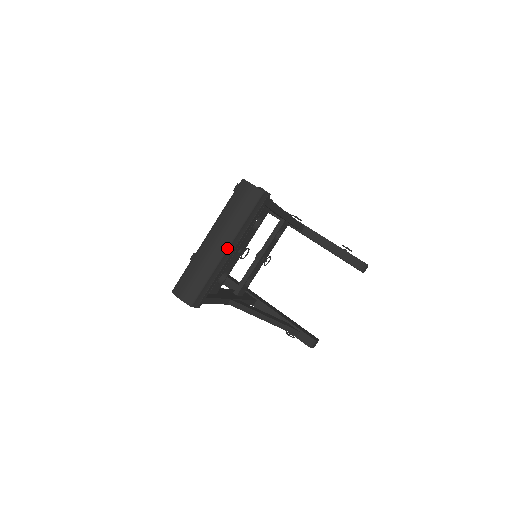
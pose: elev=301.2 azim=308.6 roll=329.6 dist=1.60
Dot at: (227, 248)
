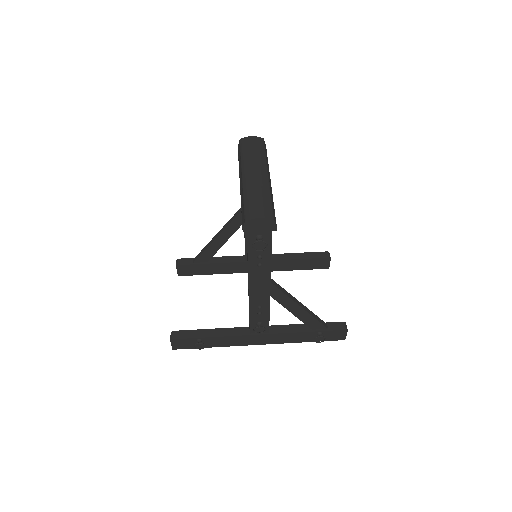
Dot at: (267, 174)
